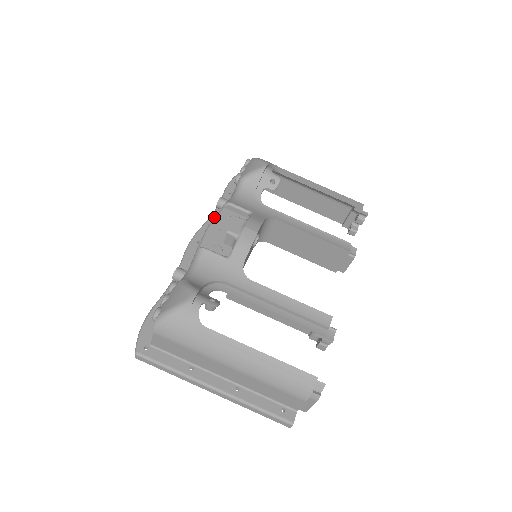
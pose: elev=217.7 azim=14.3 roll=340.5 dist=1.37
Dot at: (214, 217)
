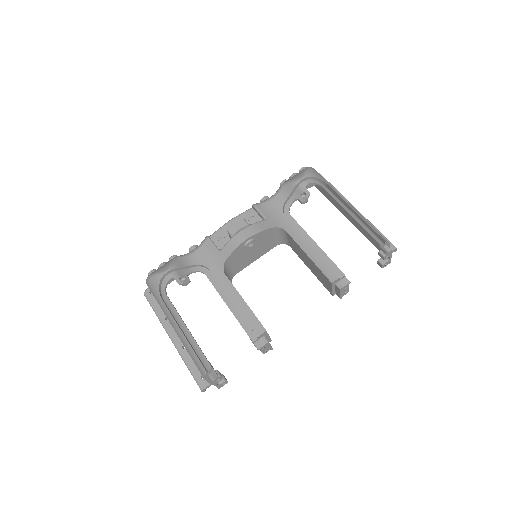
Dot at: (240, 214)
